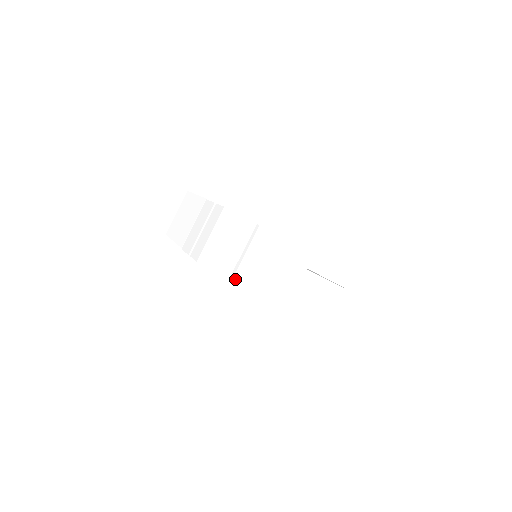
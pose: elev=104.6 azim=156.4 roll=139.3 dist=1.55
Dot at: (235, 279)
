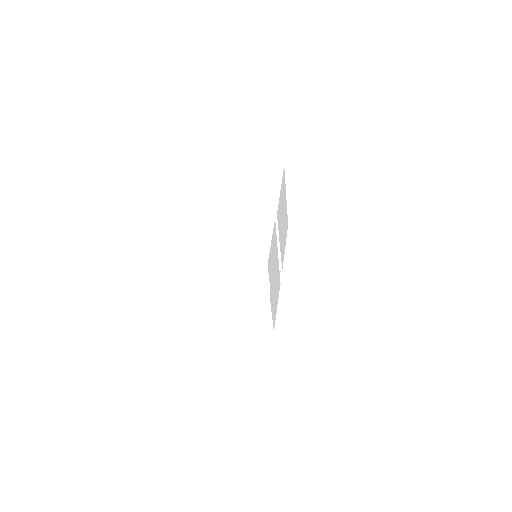
Dot at: (212, 292)
